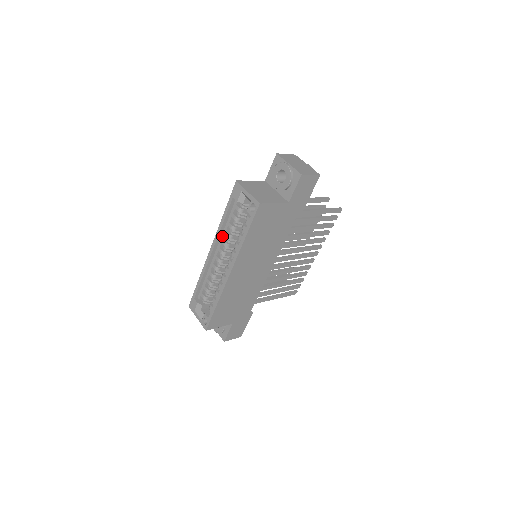
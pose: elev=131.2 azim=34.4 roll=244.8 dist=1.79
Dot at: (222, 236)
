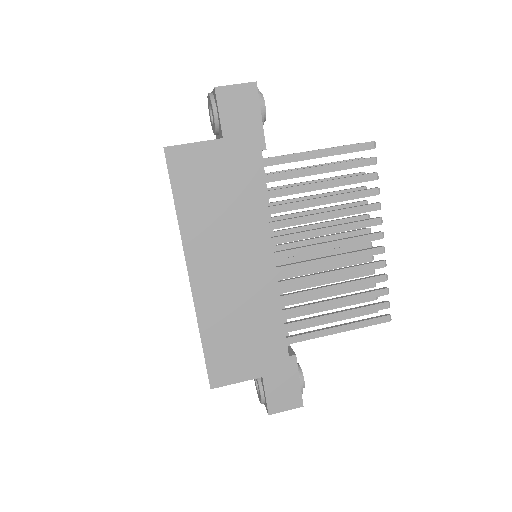
Dot at: occluded
